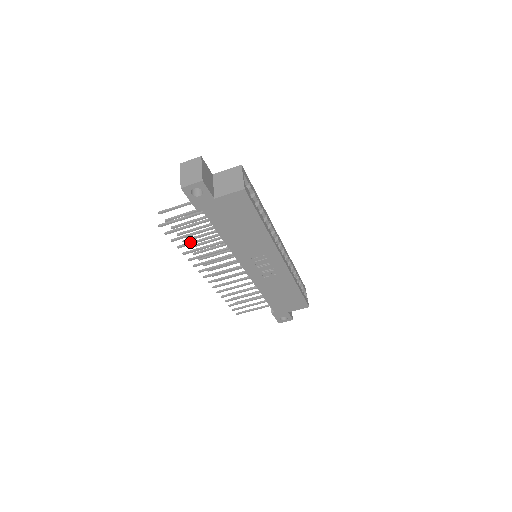
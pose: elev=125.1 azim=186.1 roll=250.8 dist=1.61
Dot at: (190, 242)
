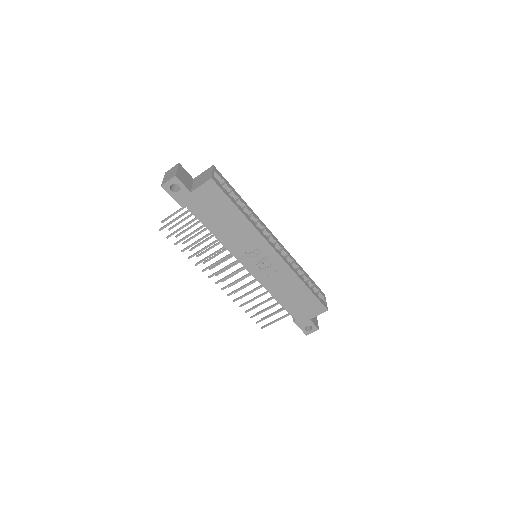
Dot at: occluded
